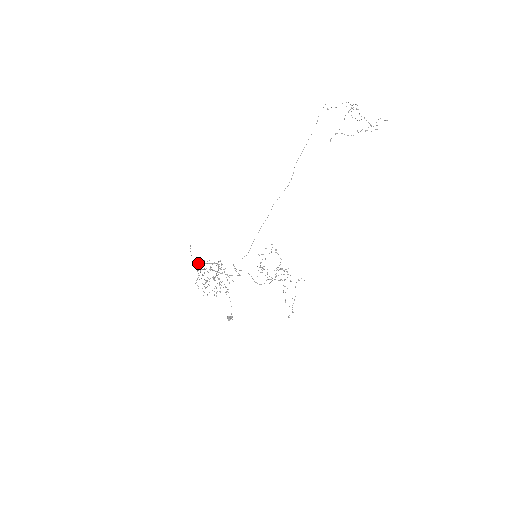
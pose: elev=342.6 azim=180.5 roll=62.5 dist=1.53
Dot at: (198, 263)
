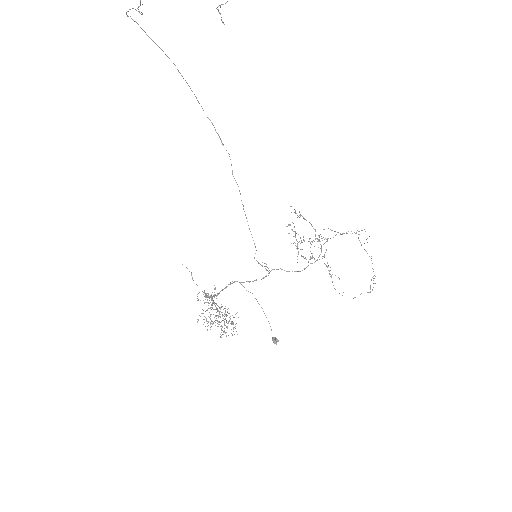
Dot at: (206, 293)
